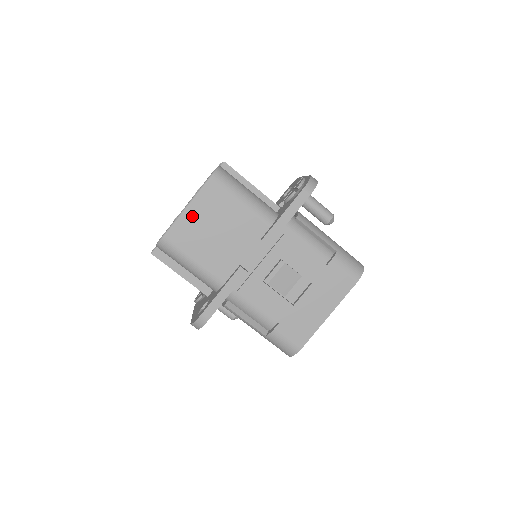
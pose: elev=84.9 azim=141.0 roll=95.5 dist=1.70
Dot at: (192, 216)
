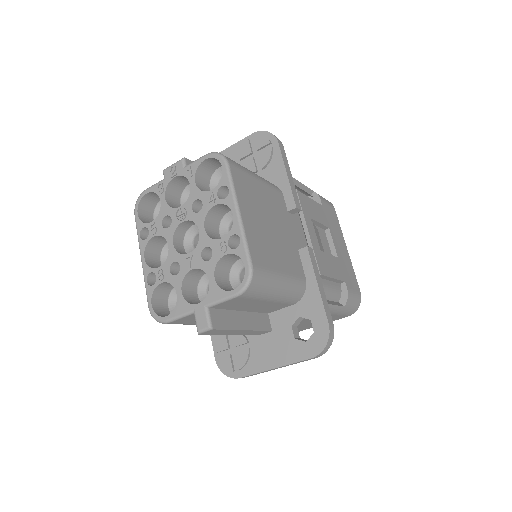
Dot at: (249, 221)
